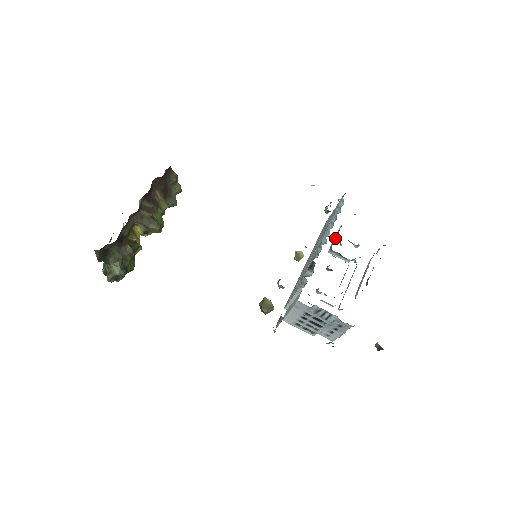
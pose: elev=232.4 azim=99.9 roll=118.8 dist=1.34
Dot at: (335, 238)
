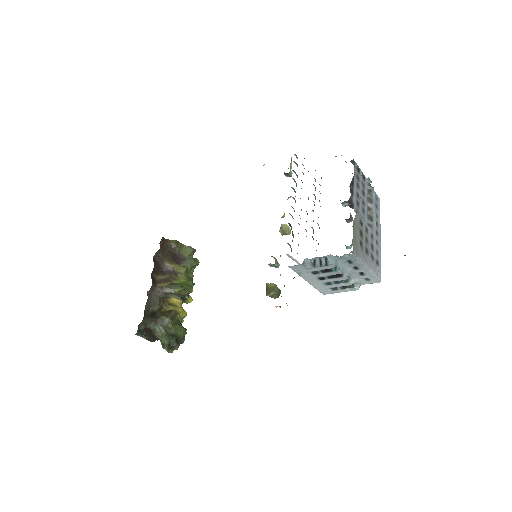
Dot at: occluded
